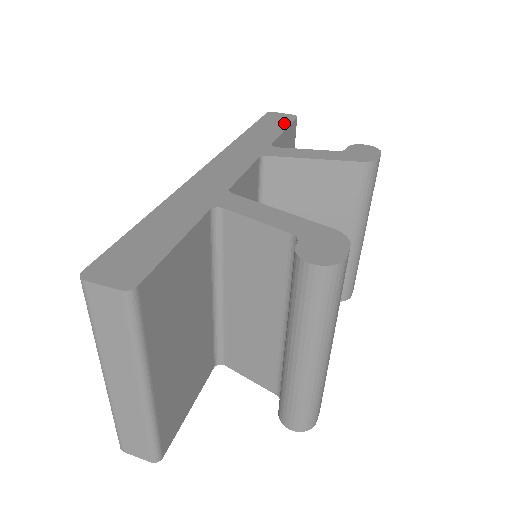
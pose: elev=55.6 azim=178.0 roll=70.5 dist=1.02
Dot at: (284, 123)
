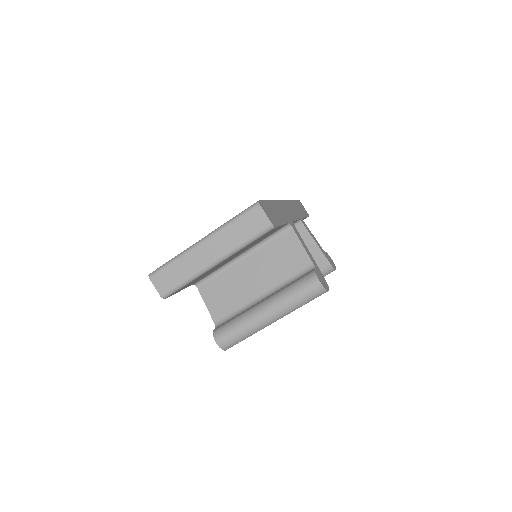
Dot at: (305, 213)
